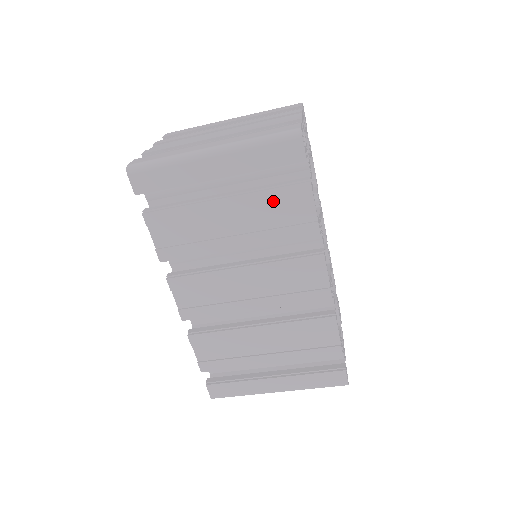
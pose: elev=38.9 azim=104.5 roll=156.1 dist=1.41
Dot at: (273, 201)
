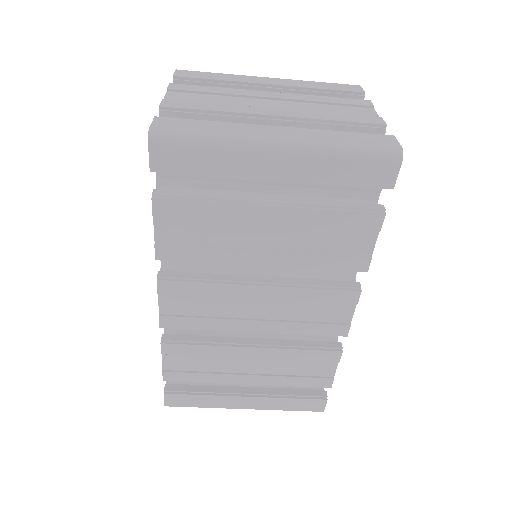
Dot at: (331, 224)
